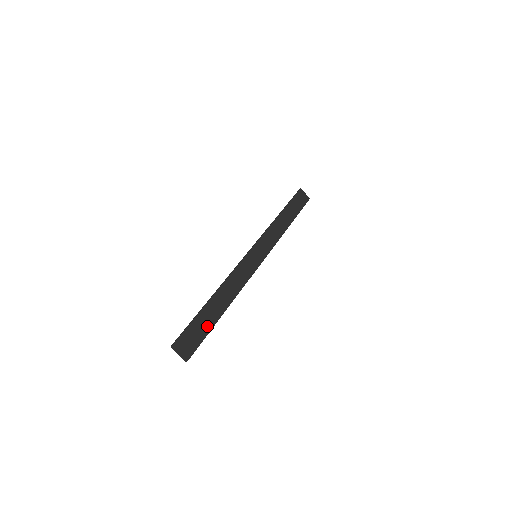
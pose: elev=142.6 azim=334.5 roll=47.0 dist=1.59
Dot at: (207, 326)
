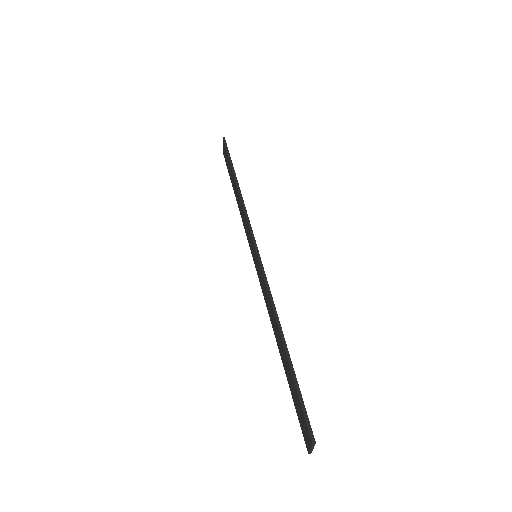
Dot at: occluded
